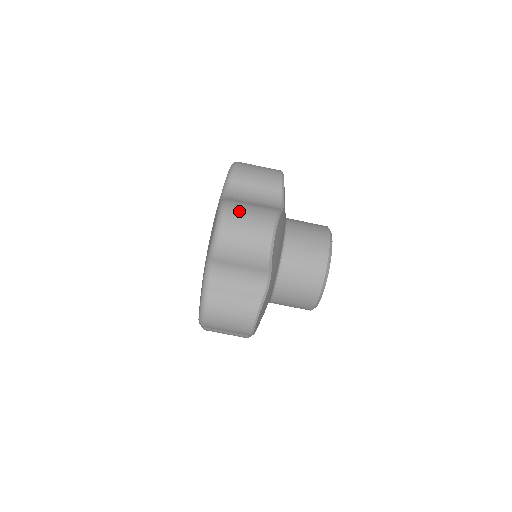
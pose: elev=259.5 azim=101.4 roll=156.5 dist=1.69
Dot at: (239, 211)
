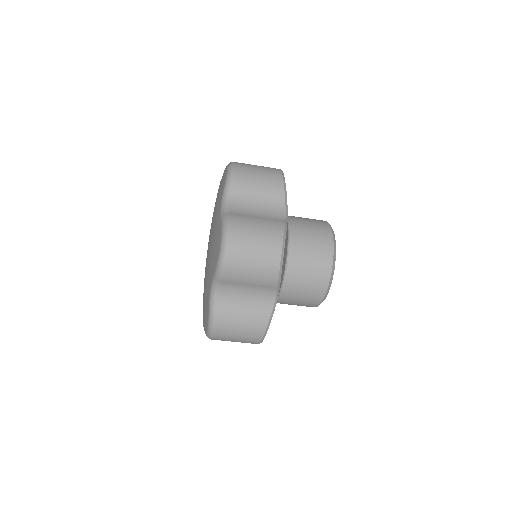
Dot at: (244, 230)
